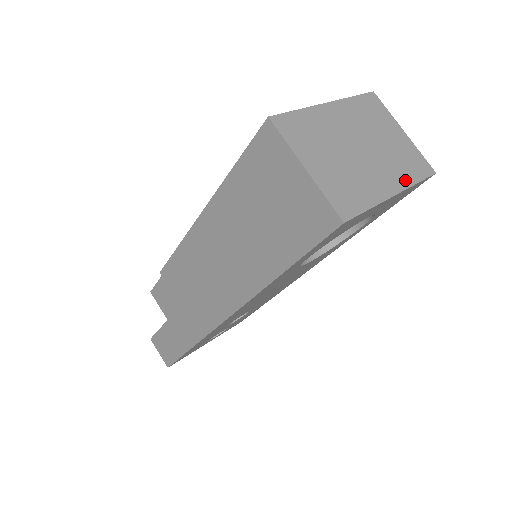
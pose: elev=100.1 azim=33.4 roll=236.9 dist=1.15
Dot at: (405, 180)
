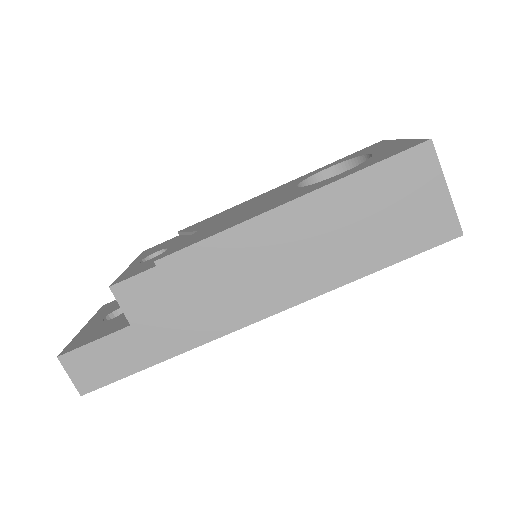
Dot at: occluded
